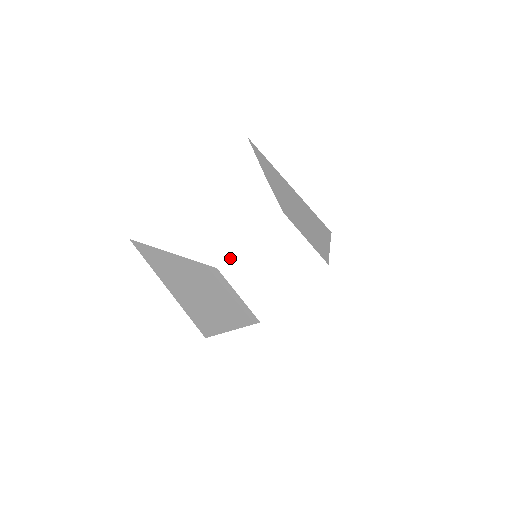
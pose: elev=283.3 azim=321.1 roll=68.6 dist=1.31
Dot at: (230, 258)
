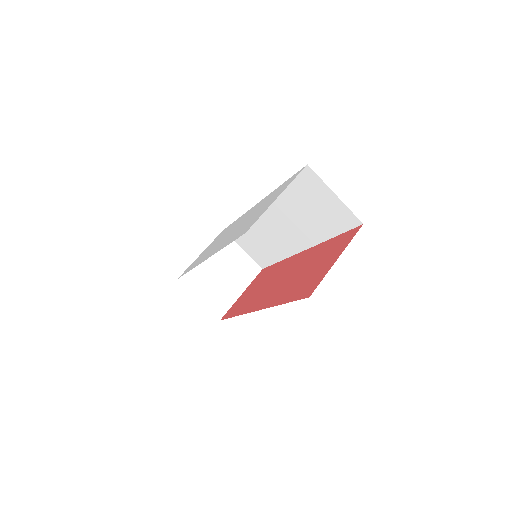
Dot at: occluded
